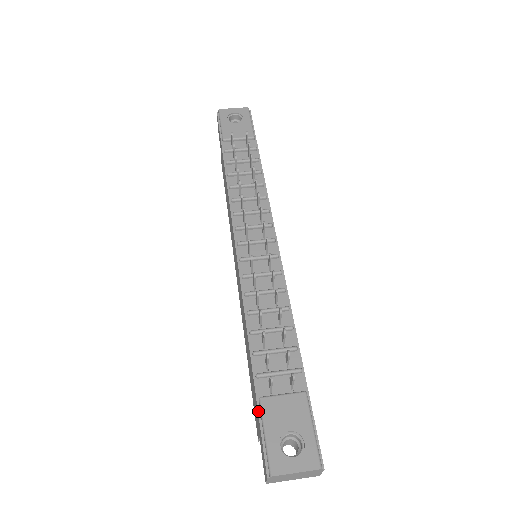
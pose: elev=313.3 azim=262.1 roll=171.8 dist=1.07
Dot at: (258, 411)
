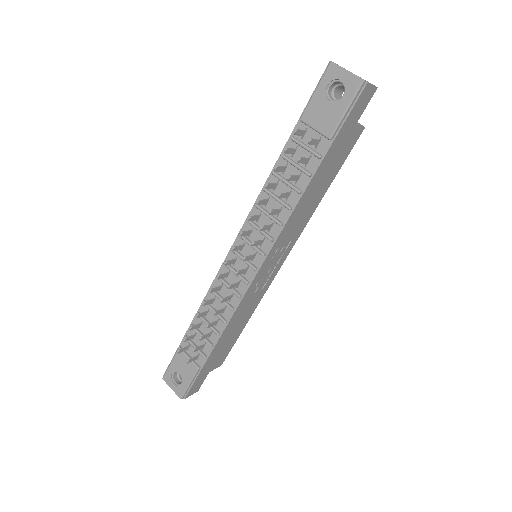
Dot at: (176, 351)
